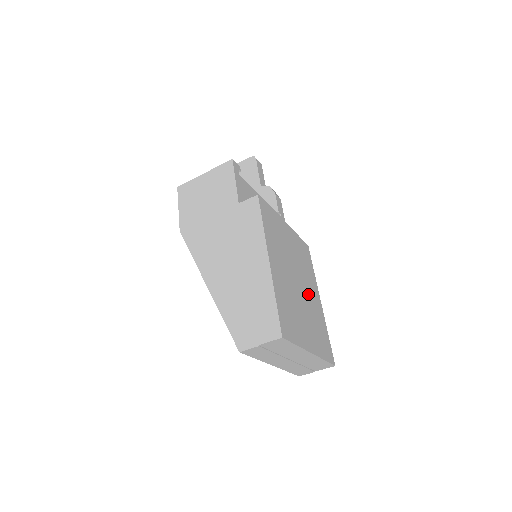
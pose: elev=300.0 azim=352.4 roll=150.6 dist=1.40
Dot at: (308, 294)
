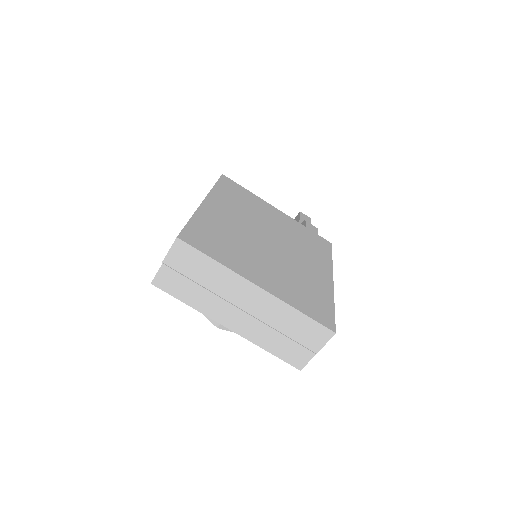
Dot at: (295, 259)
